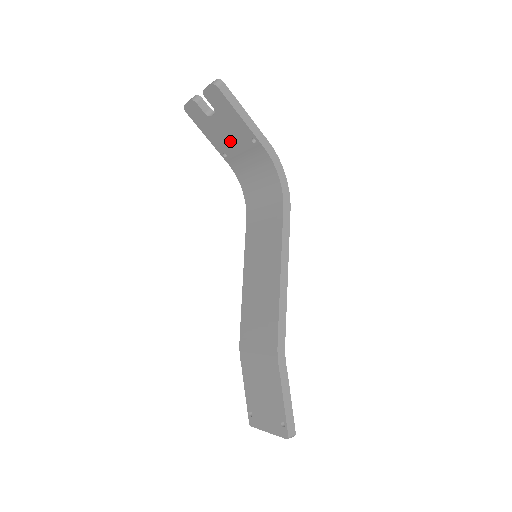
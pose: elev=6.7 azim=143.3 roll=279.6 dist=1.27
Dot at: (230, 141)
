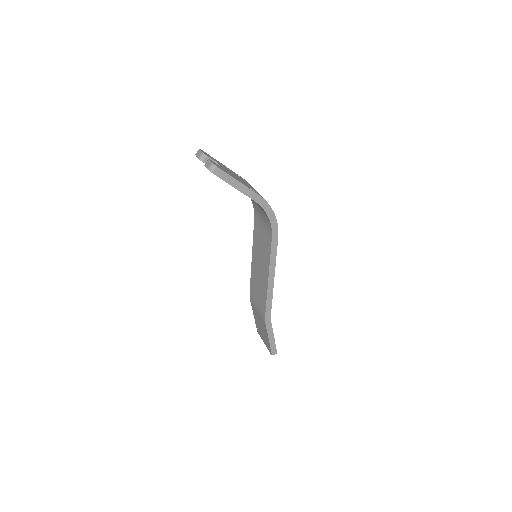
Dot at: occluded
